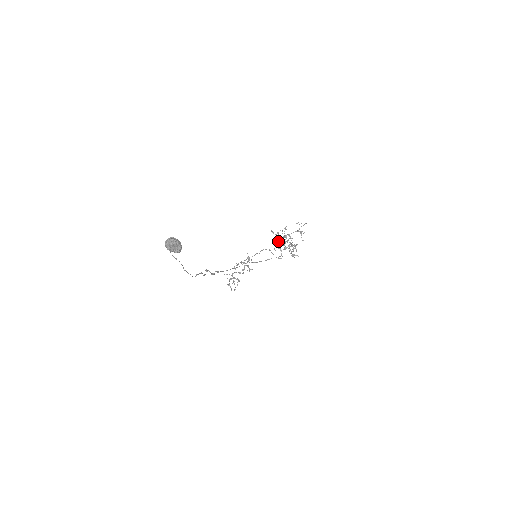
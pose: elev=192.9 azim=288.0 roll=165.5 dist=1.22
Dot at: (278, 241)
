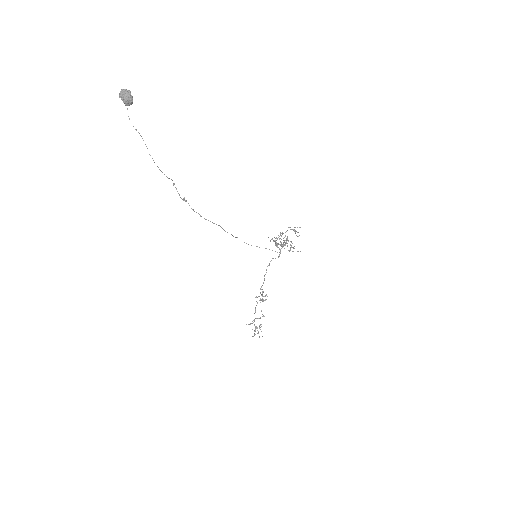
Dot at: (274, 240)
